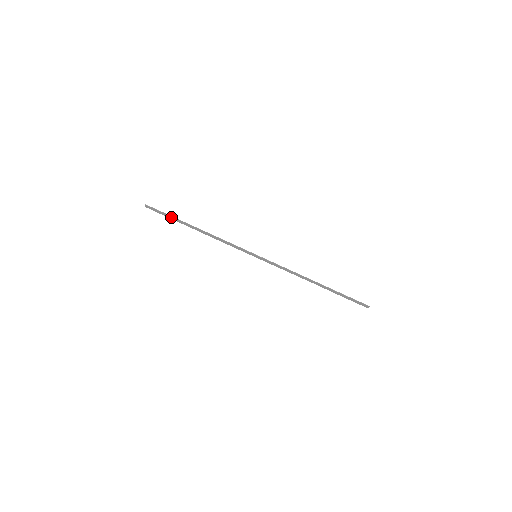
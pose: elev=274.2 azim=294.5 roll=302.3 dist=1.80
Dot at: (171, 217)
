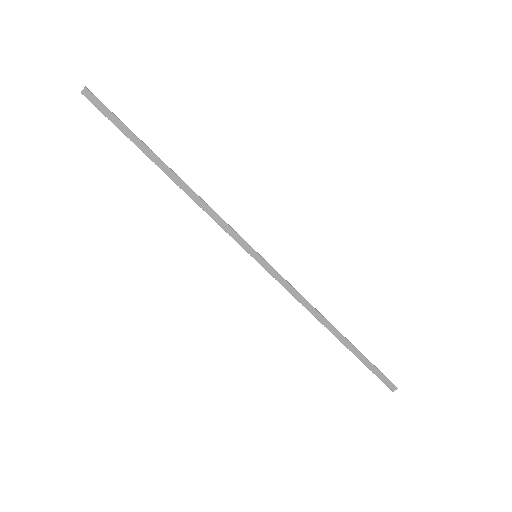
Dot at: (128, 132)
